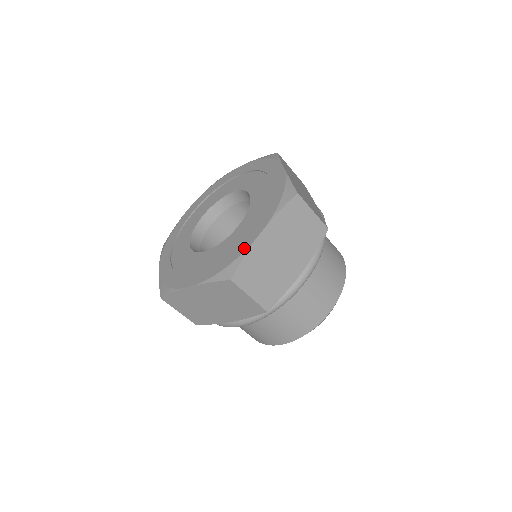
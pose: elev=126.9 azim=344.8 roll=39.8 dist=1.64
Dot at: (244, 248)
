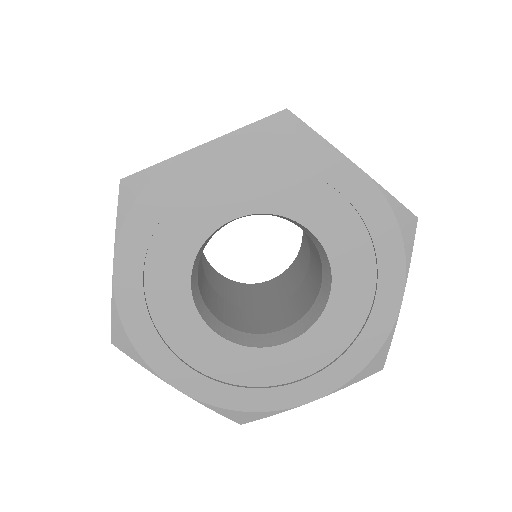
Dot at: (386, 330)
